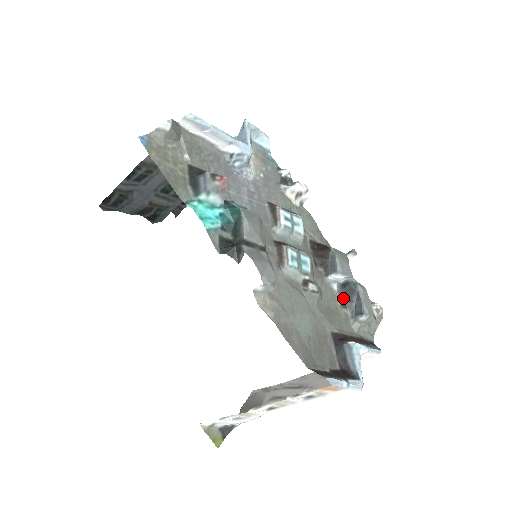
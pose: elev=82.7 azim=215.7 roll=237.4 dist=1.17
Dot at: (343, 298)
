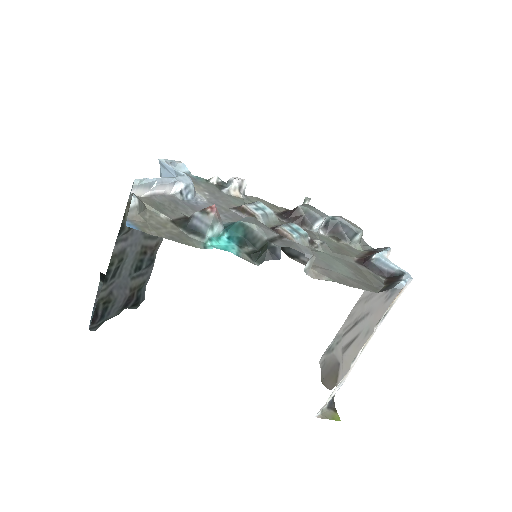
Dot at: (333, 235)
